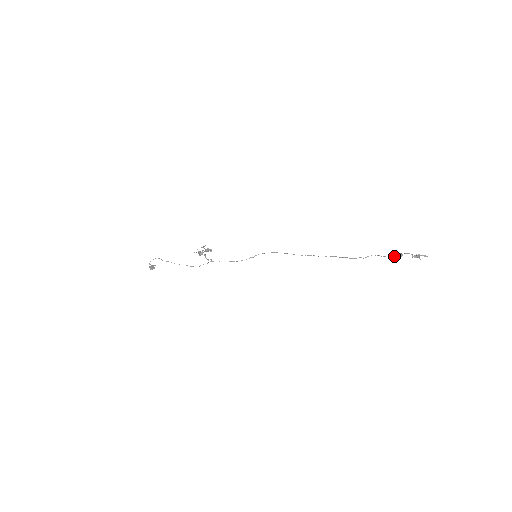
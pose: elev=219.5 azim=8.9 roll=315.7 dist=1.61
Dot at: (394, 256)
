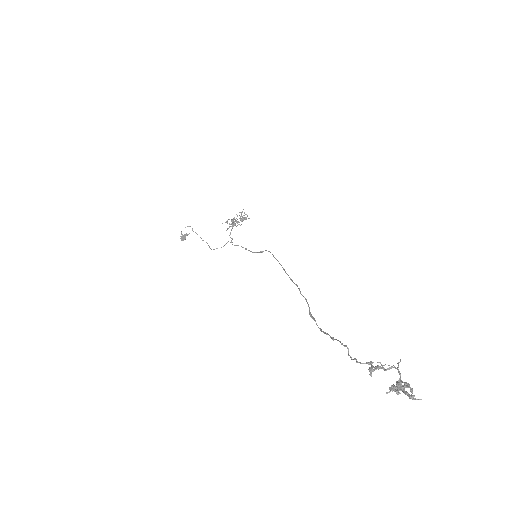
Dot at: (371, 361)
